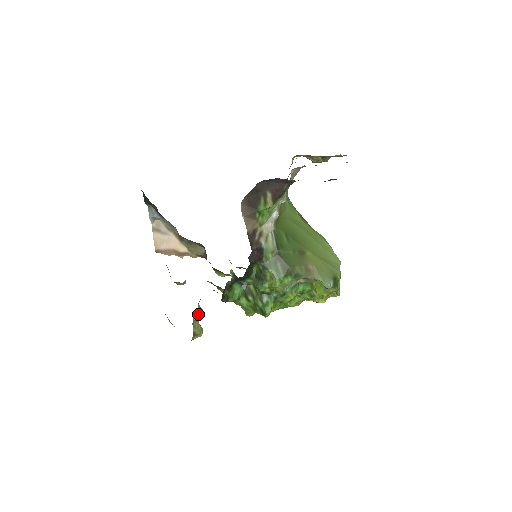
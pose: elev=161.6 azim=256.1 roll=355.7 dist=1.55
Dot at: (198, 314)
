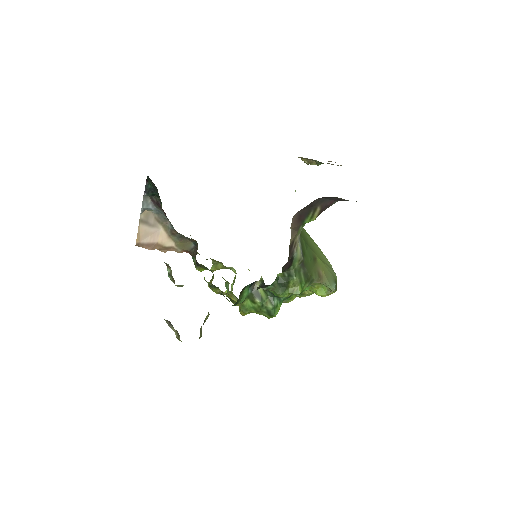
Dot at: (206, 319)
